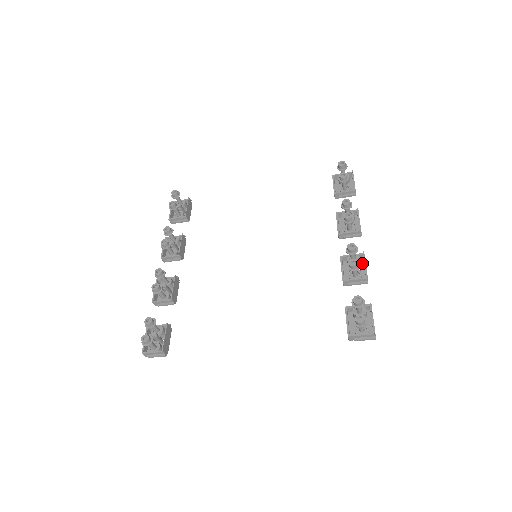
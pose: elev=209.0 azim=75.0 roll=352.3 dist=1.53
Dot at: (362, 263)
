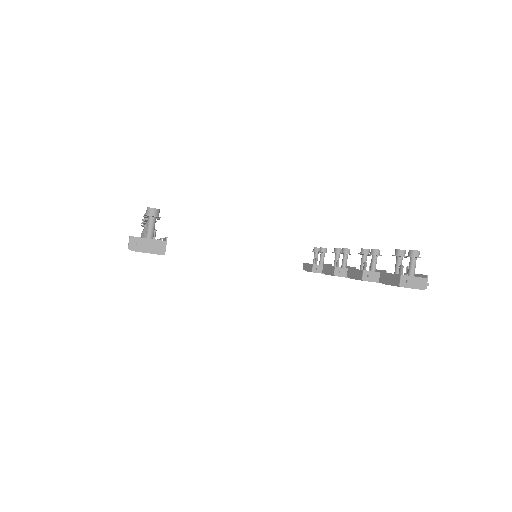
Dot at: occluded
